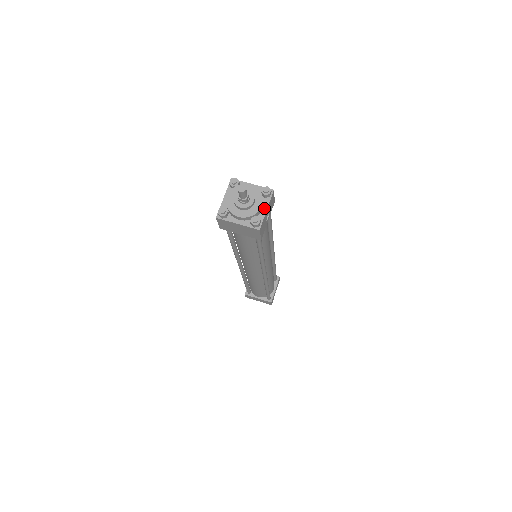
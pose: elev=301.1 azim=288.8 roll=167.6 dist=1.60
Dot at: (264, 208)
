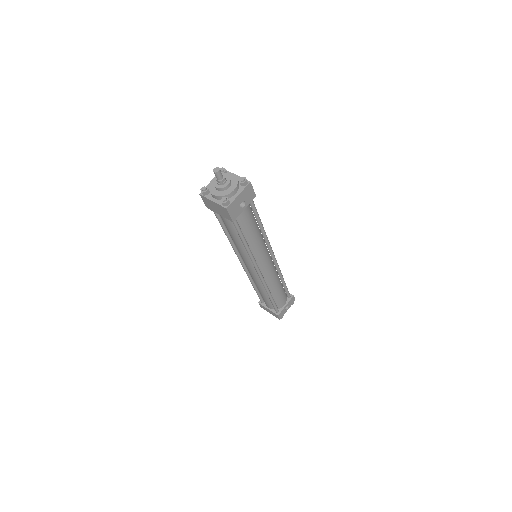
Dot at: (237, 193)
